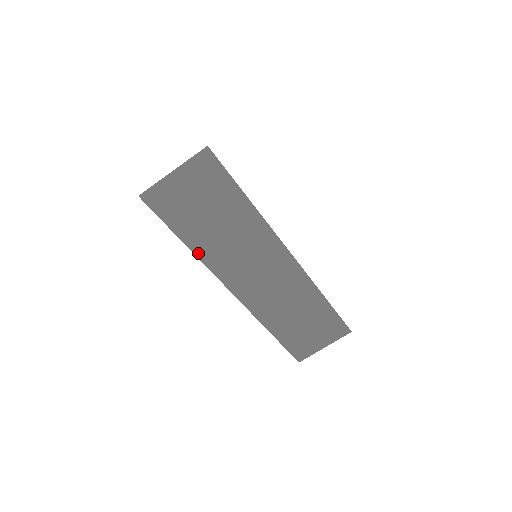
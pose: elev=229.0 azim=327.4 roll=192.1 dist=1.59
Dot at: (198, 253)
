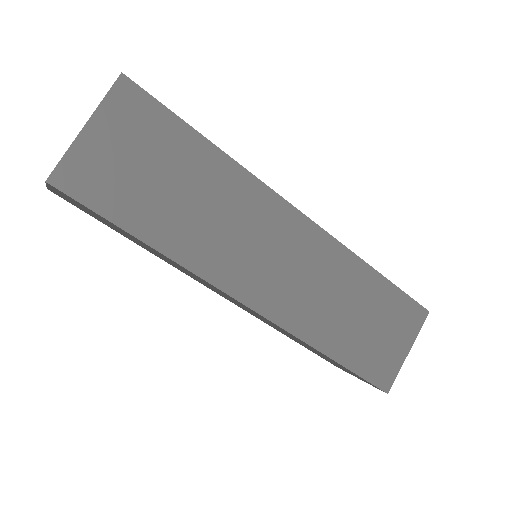
Dot at: (173, 254)
